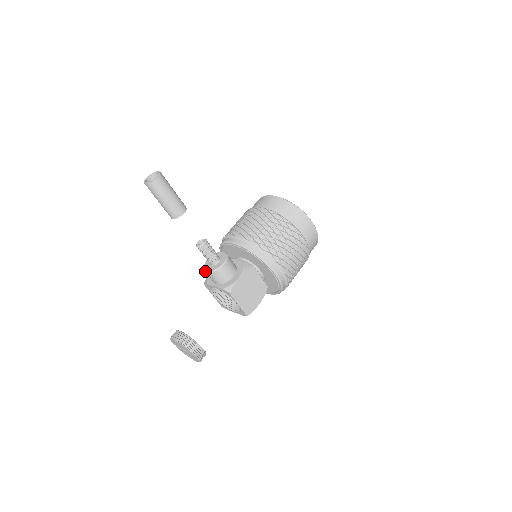
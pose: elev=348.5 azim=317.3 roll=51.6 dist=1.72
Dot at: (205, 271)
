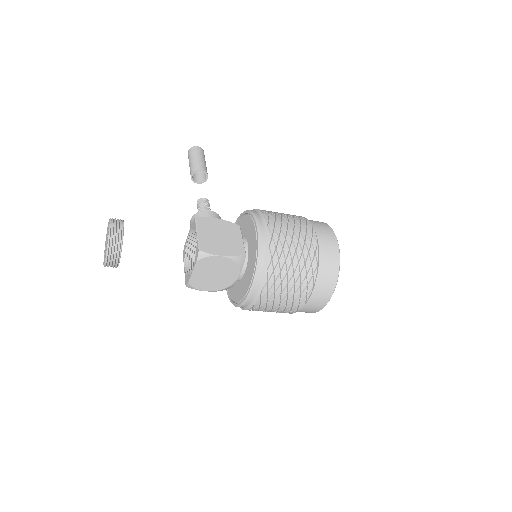
Dot at: (190, 224)
